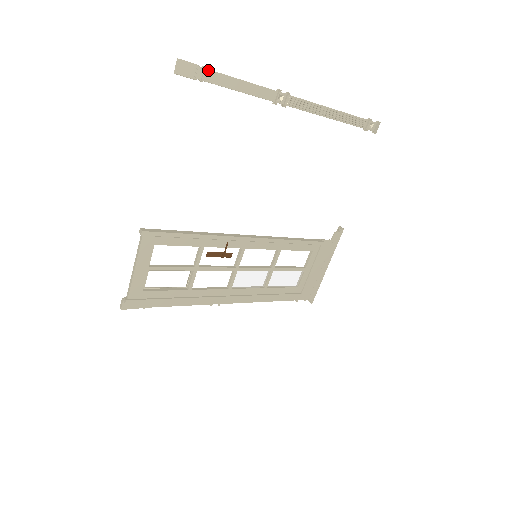
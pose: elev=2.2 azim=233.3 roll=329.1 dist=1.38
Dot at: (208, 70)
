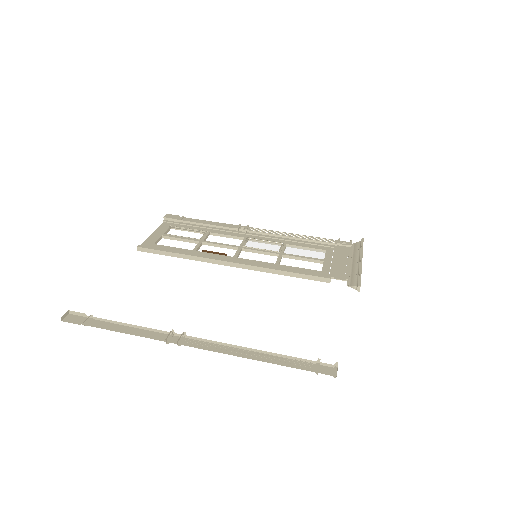
Dot at: (90, 323)
